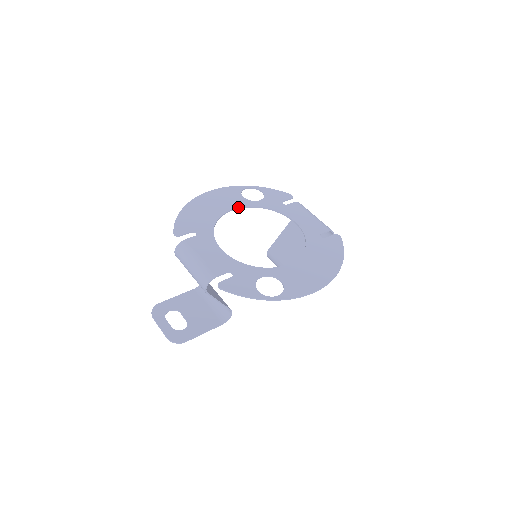
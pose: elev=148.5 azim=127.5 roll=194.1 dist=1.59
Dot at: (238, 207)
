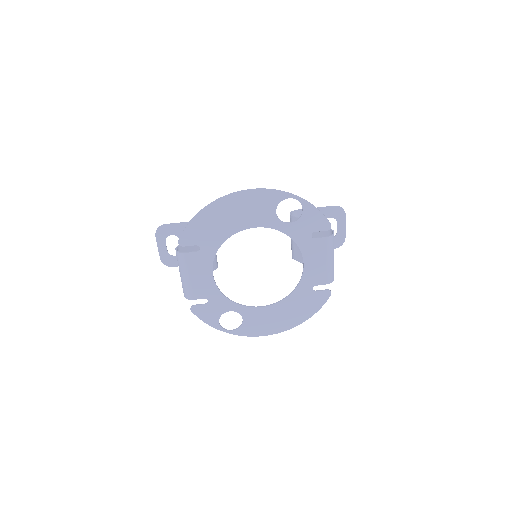
Dot at: (260, 226)
